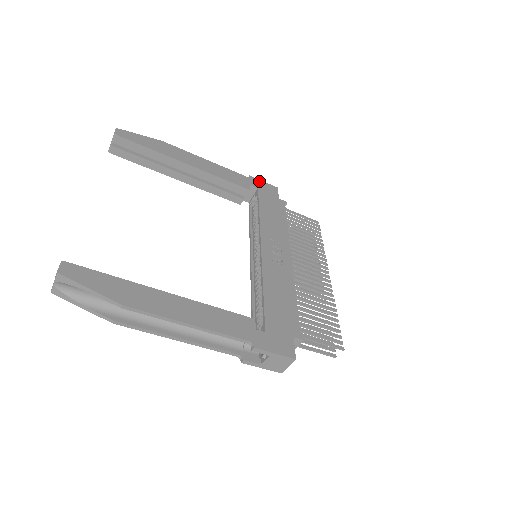
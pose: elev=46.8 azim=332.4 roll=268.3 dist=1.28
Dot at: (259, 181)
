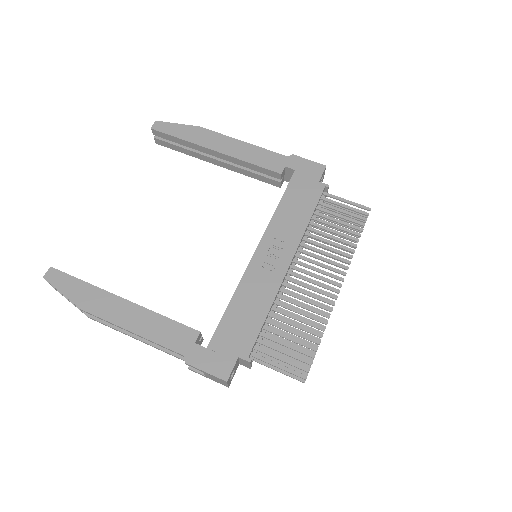
Dot at: (302, 160)
